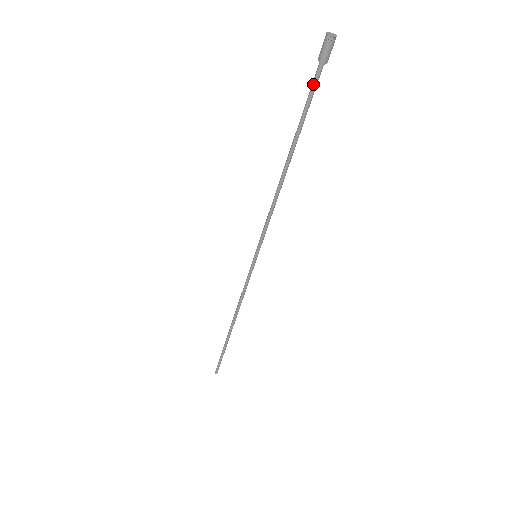
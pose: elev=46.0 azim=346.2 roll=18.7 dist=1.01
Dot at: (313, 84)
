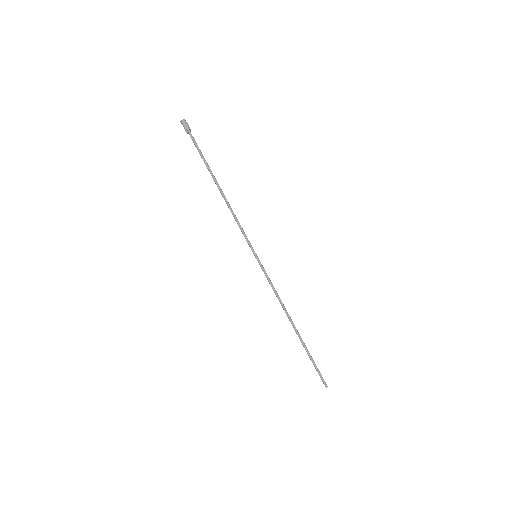
Dot at: (195, 143)
